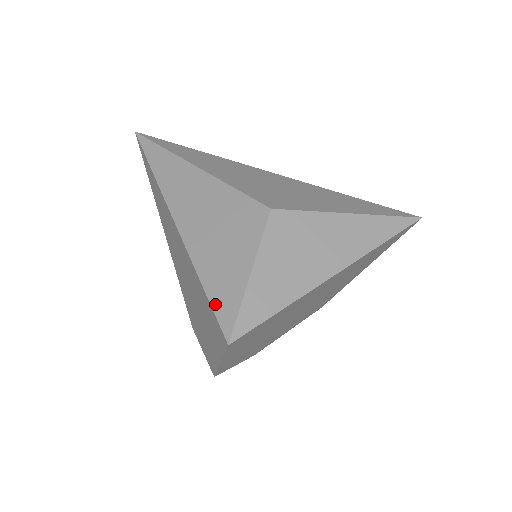
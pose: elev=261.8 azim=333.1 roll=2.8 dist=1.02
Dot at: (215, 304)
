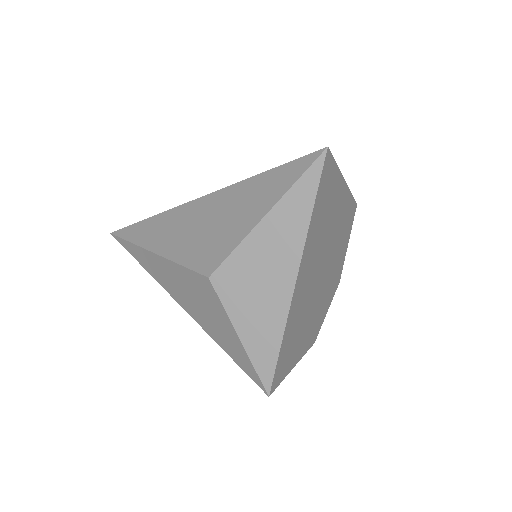
Dot at: (242, 367)
